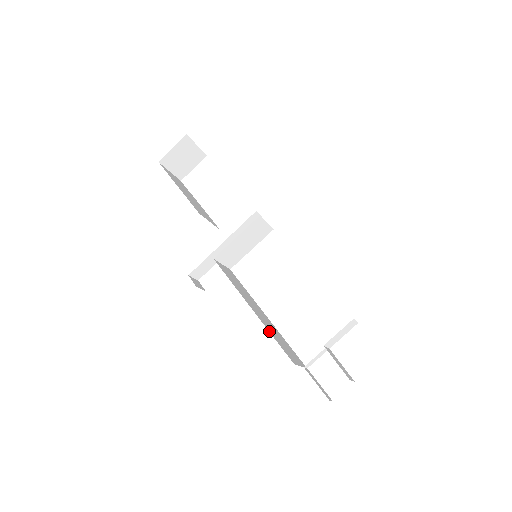
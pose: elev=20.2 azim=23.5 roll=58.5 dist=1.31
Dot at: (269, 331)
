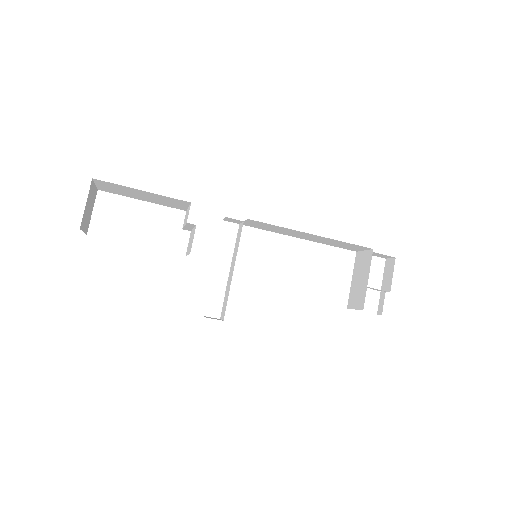
Dot at: occluded
